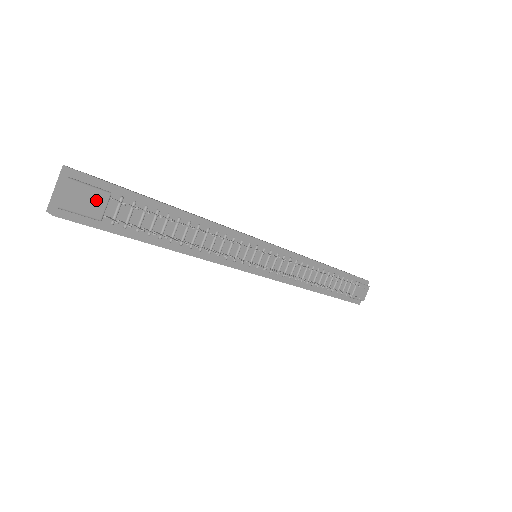
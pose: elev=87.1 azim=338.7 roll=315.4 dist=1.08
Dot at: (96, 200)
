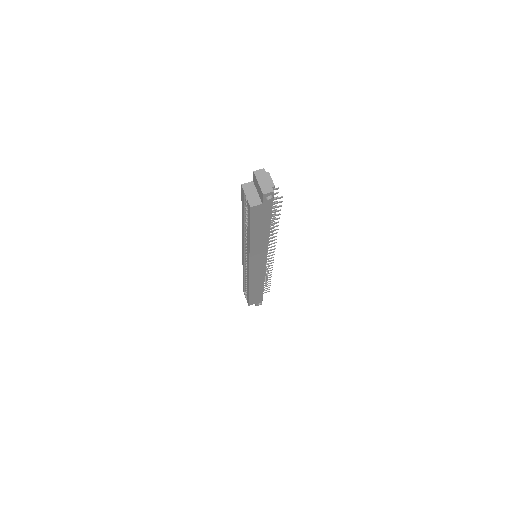
Dot at: occluded
